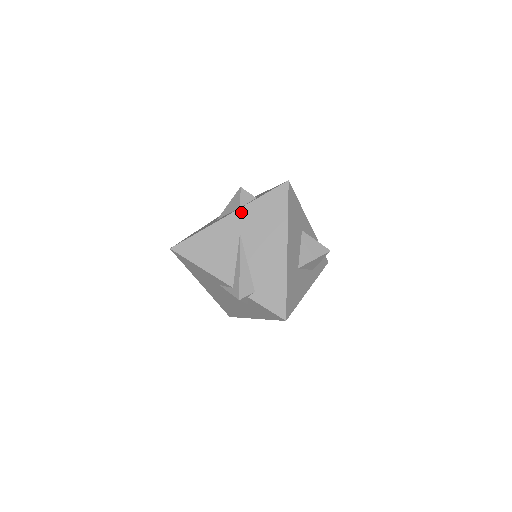
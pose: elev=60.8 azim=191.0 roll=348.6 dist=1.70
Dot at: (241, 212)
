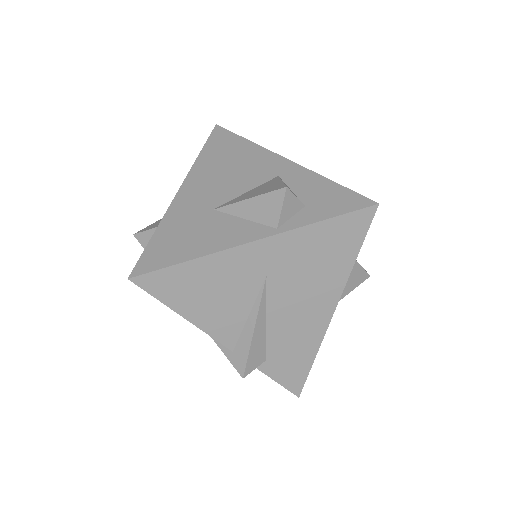
Dot at: (279, 241)
